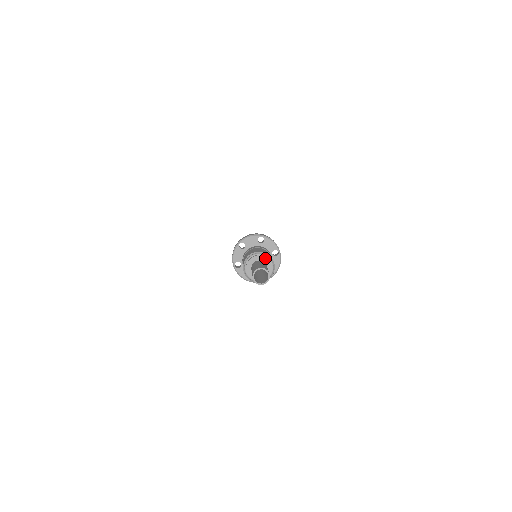
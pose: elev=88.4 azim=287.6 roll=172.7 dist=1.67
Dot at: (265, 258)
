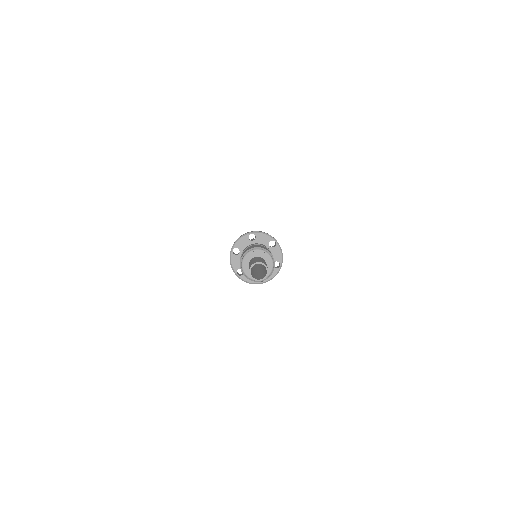
Dot at: (270, 260)
